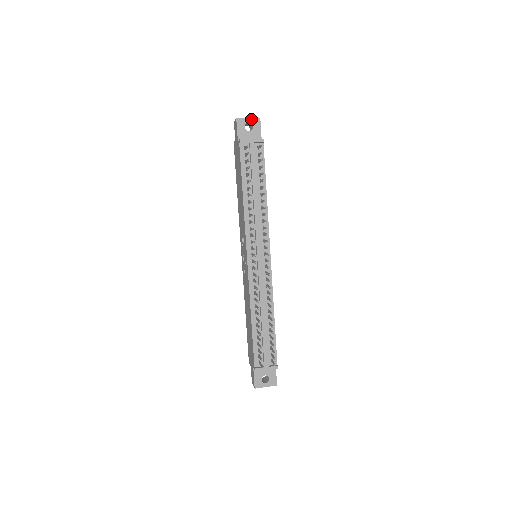
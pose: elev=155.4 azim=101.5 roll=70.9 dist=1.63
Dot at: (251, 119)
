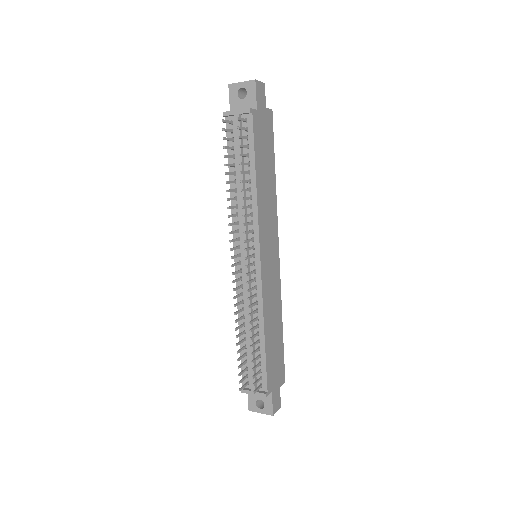
Dot at: (245, 83)
